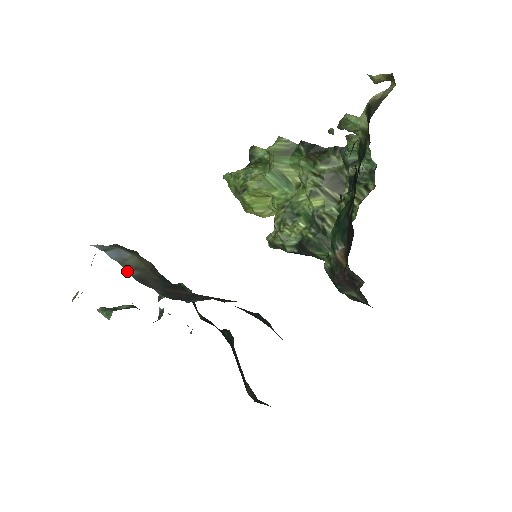
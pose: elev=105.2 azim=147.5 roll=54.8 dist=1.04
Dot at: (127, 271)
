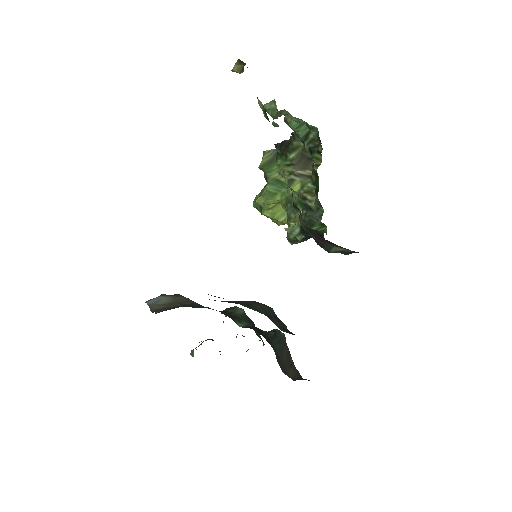
Dot at: (150, 308)
